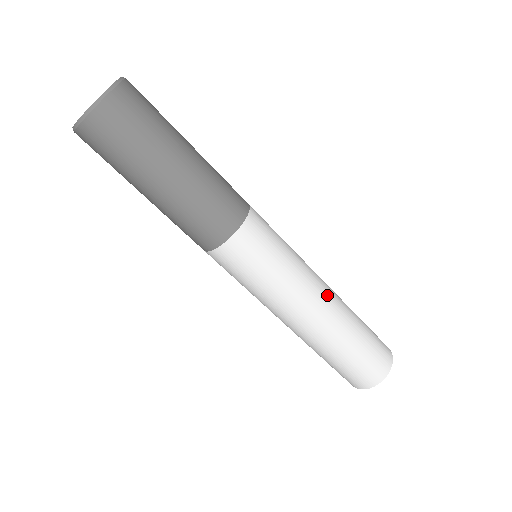
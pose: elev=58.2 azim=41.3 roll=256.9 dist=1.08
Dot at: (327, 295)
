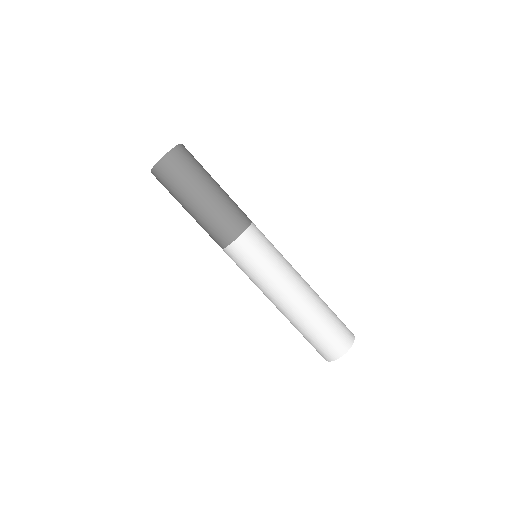
Dot at: (304, 280)
